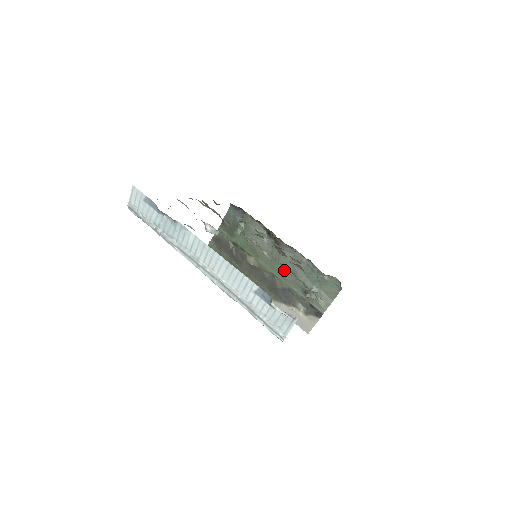
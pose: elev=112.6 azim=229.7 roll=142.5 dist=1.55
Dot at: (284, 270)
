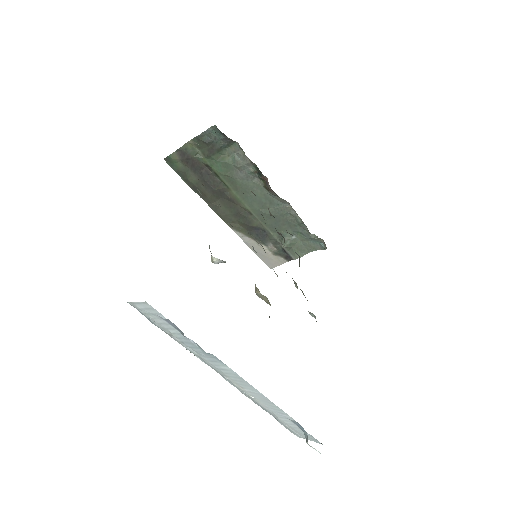
Dot at: (265, 214)
